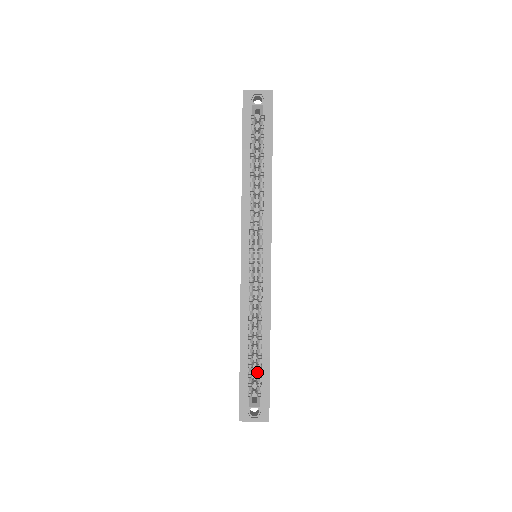
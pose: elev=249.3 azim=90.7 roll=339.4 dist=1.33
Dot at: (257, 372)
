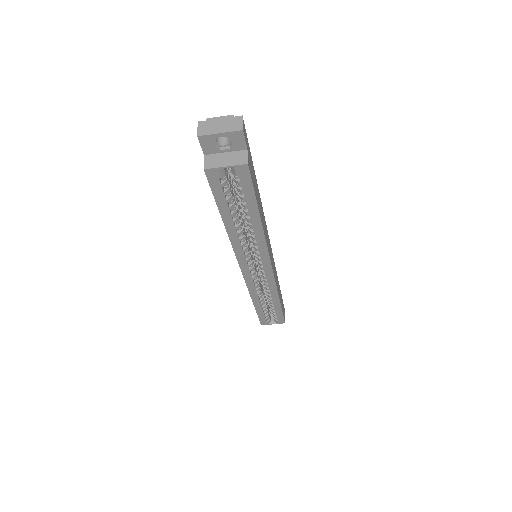
Dot at: (272, 310)
